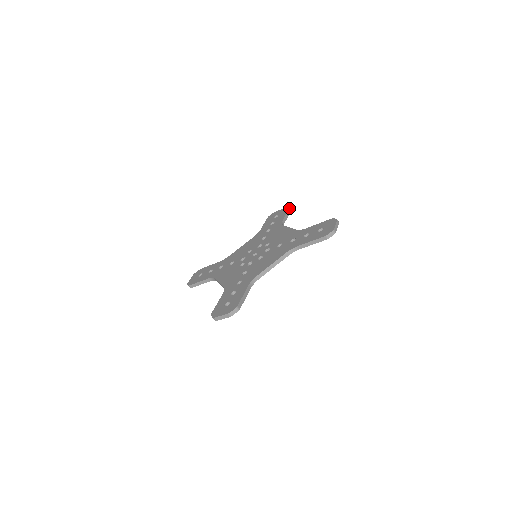
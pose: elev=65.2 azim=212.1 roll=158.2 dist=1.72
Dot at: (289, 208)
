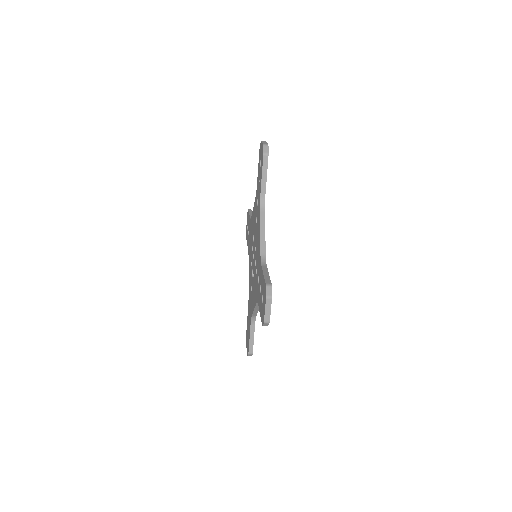
Dot at: (263, 155)
